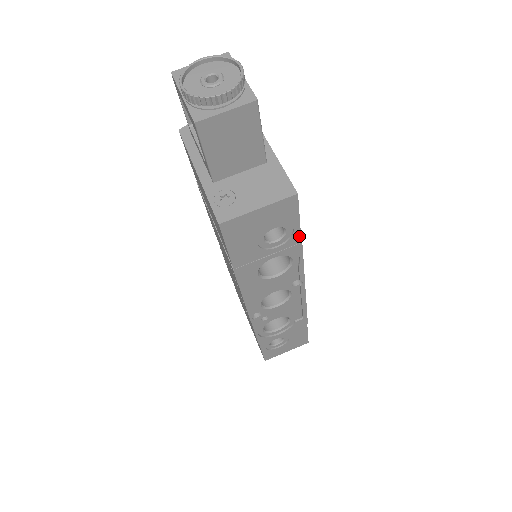
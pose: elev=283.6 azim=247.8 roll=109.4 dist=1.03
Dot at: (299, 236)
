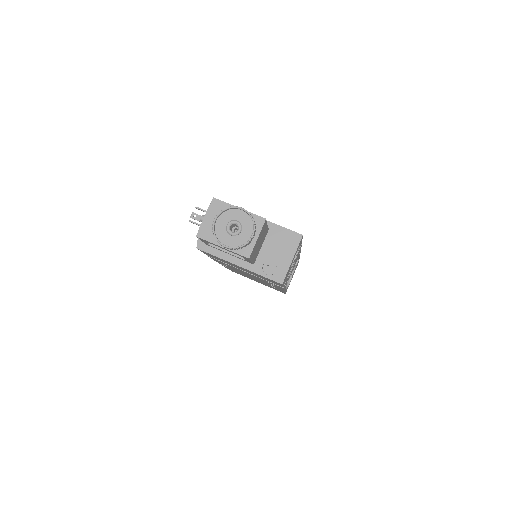
Dot at: (301, 243)
